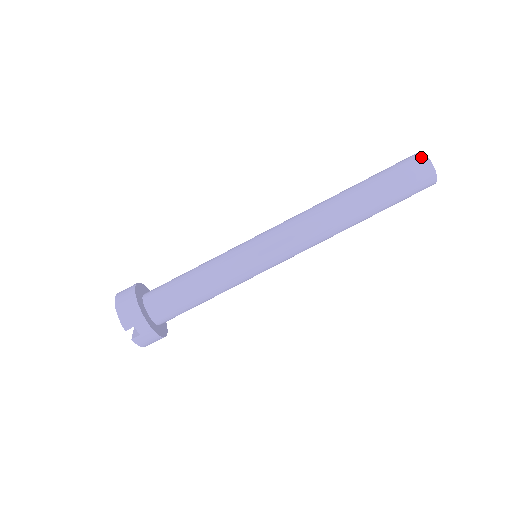
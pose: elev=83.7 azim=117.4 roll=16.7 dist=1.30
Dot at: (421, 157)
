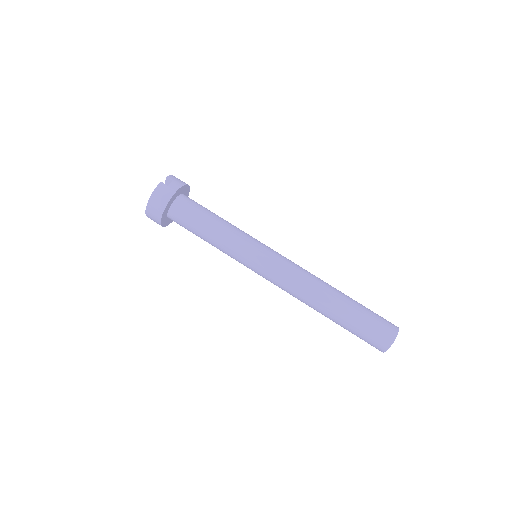
Dot at: occluded
